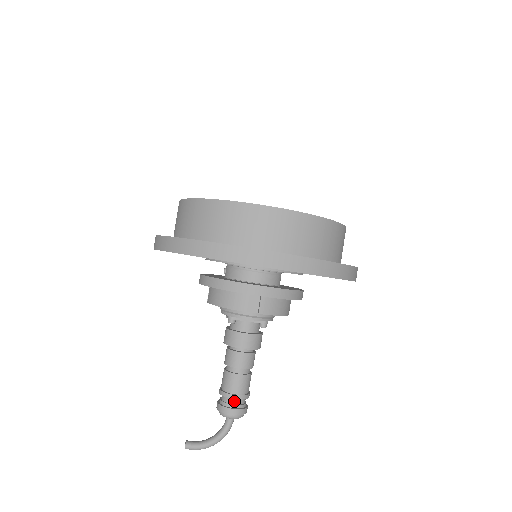
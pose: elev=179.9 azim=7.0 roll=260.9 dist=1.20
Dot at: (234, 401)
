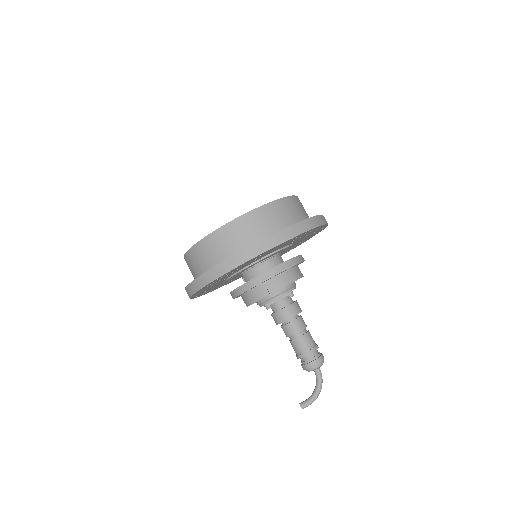
Dot at: (309, 356)
